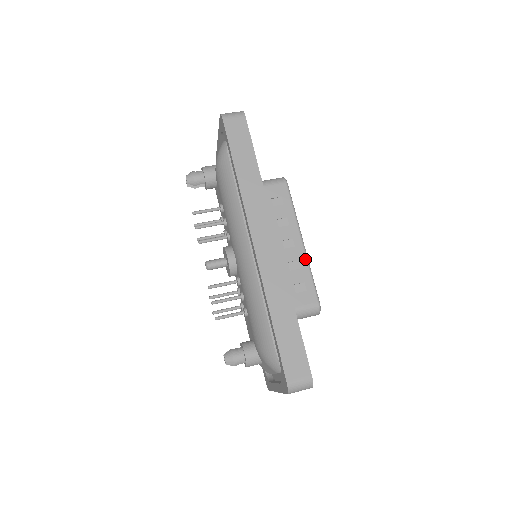
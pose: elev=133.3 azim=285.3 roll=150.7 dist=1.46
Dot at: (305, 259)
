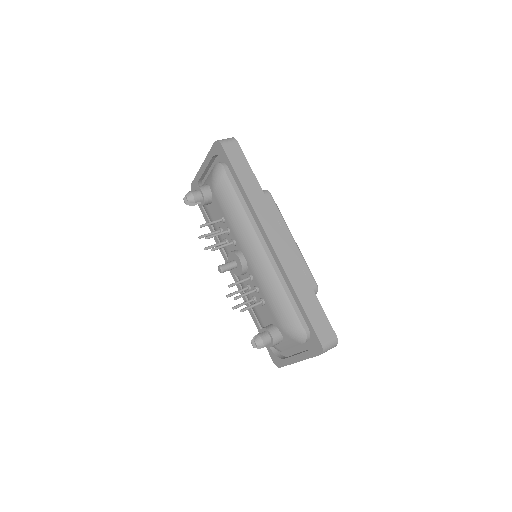
Dot at: (299, 252)
